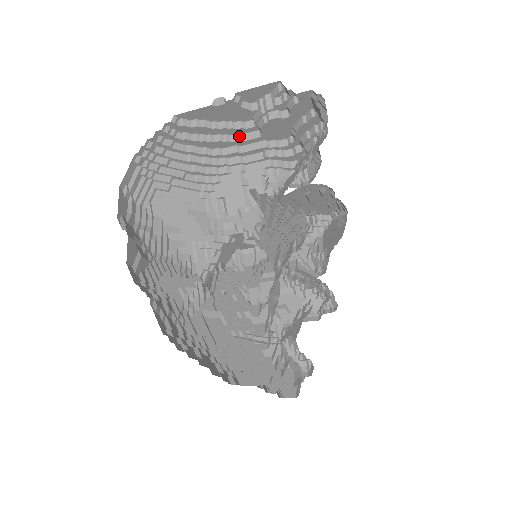
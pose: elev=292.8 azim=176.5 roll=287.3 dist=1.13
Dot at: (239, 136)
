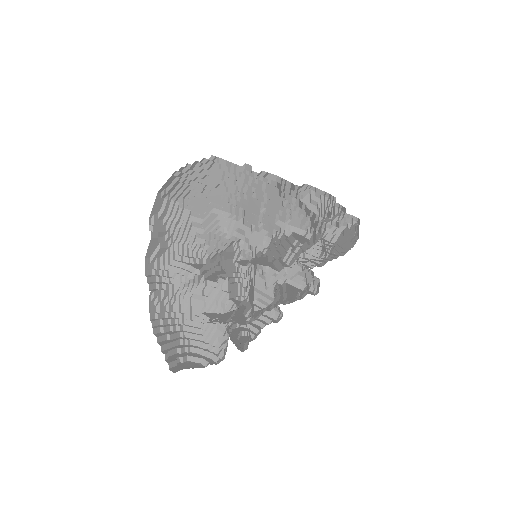
Dot at: occluded
